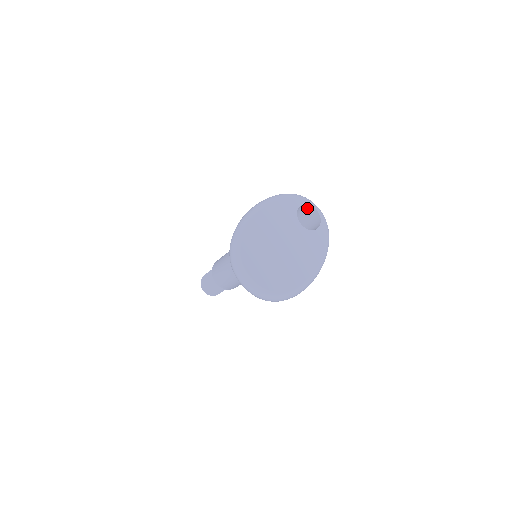
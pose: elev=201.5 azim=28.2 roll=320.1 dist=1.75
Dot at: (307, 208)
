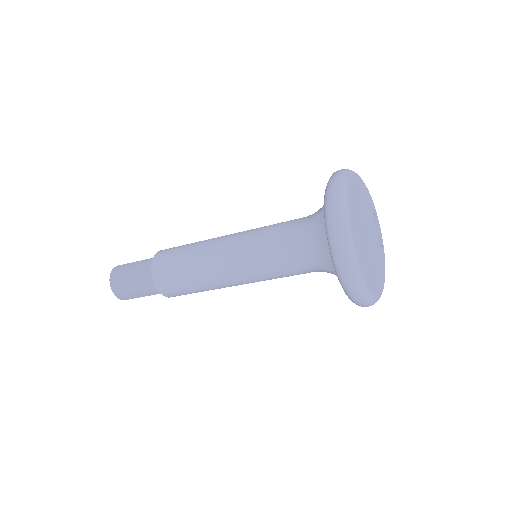
Dot at: occluded
